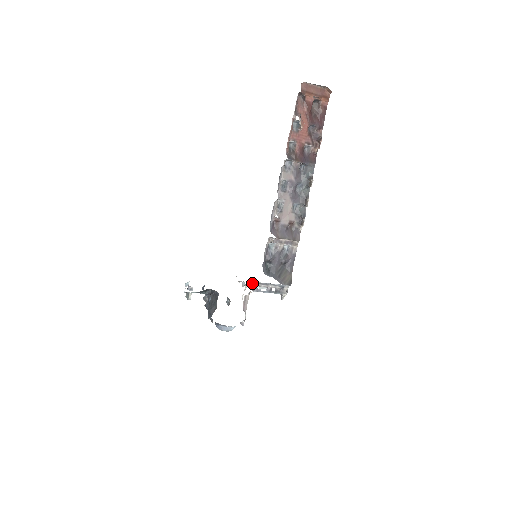
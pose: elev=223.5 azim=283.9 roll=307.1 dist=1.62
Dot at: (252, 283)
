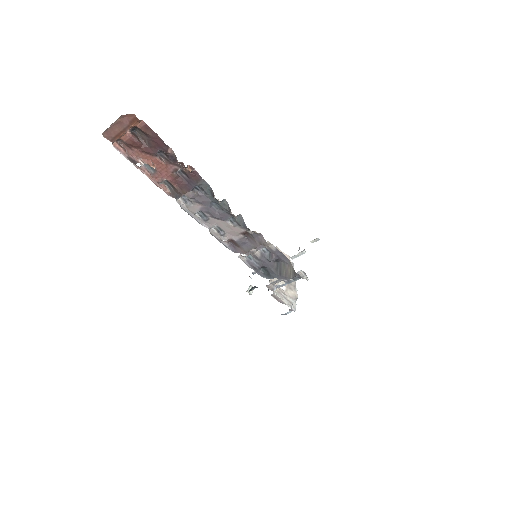
Dot at: occluded
